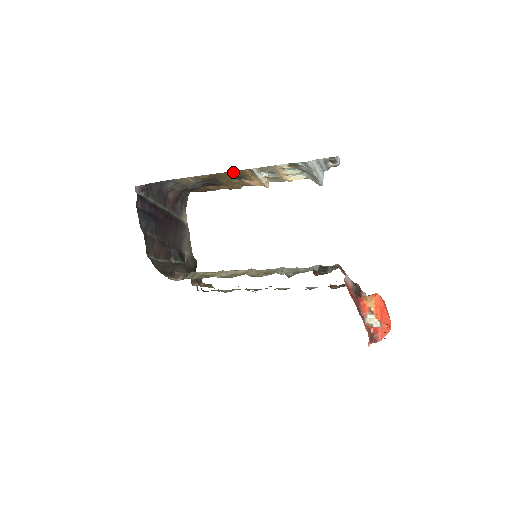
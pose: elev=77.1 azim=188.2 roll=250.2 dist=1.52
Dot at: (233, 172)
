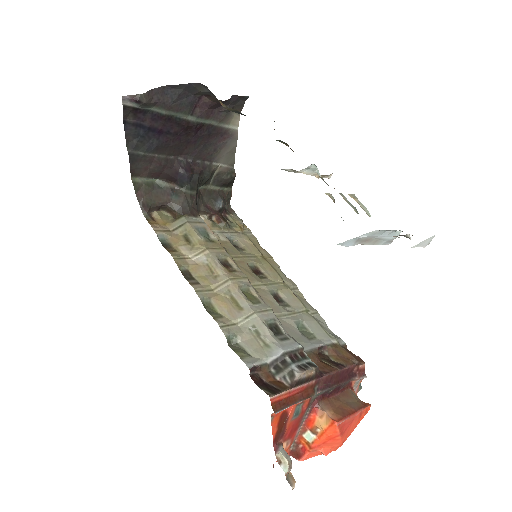
Dot at: occluded
